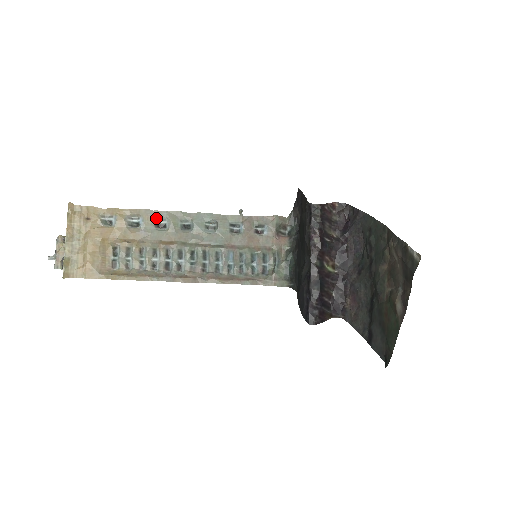
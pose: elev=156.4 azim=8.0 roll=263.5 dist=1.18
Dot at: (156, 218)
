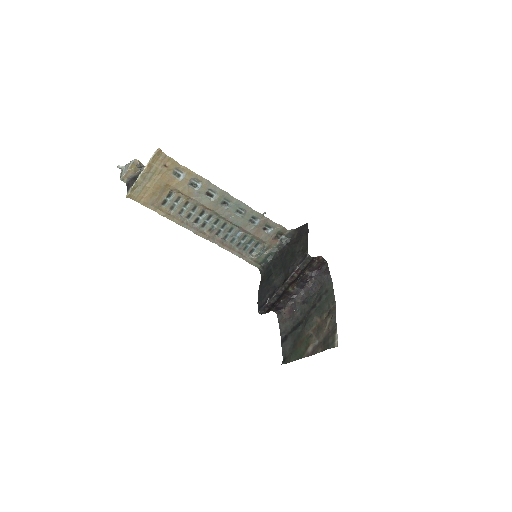
Dot at: (210, 189)
